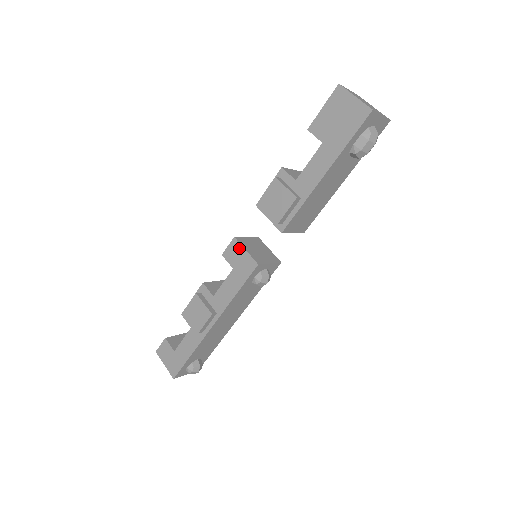
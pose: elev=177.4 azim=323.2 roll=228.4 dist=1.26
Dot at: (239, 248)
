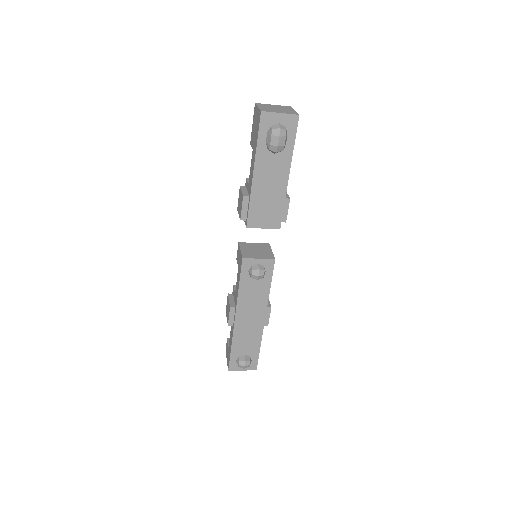
Dot at: (239, 250)
